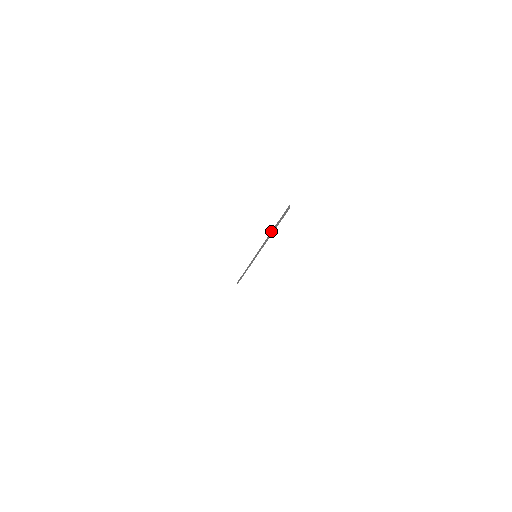
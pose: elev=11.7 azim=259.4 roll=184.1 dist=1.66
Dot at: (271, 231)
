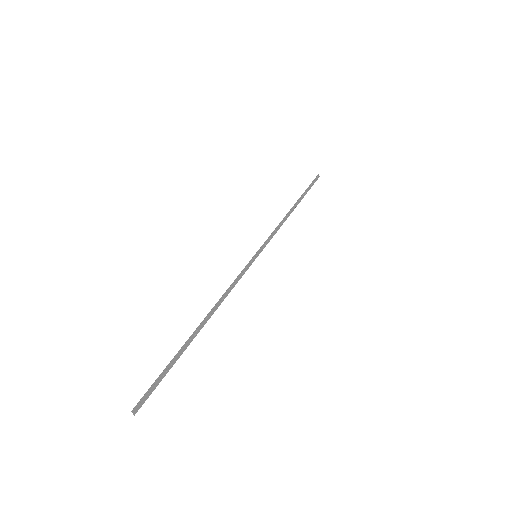
Dot at: occluded
